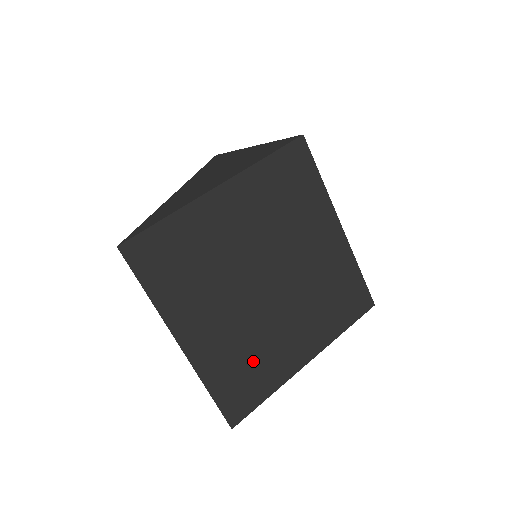
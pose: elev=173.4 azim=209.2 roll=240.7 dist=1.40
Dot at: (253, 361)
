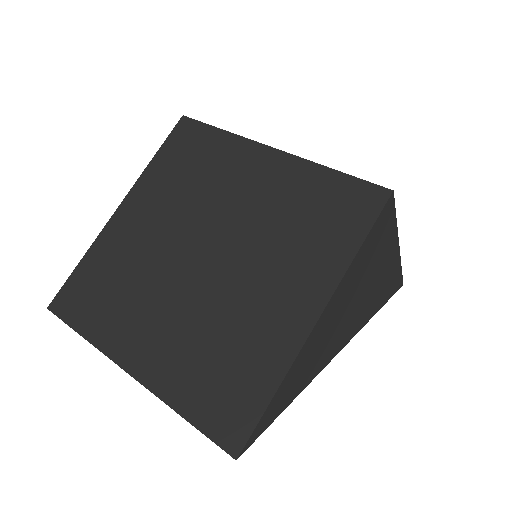
Dot at: (227, 353)
